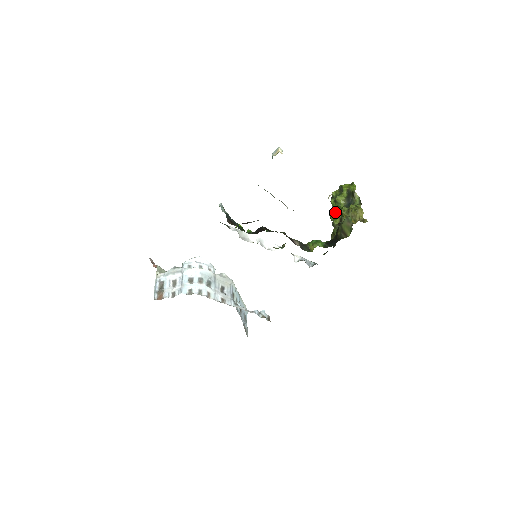
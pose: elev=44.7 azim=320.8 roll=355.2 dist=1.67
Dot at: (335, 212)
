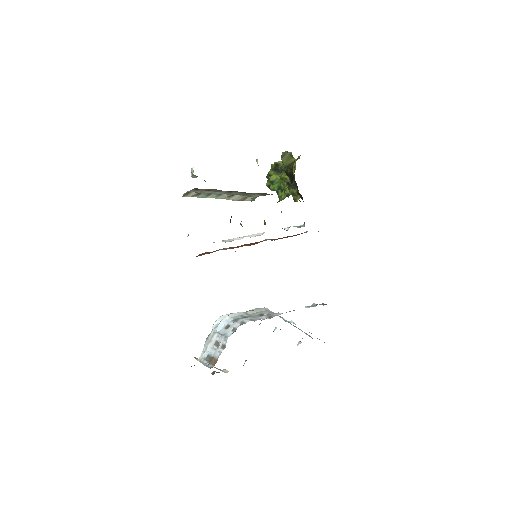
Dot at: (280, 190)
